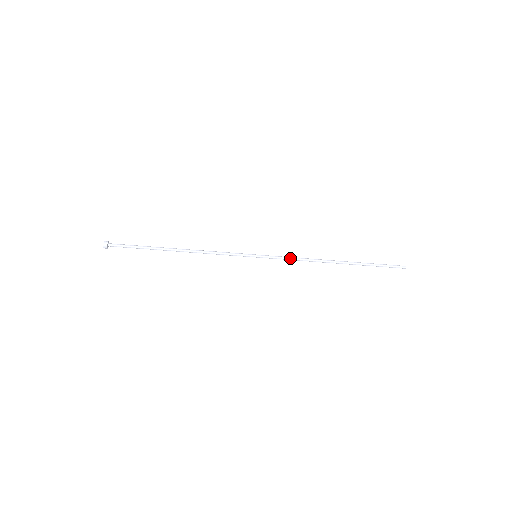
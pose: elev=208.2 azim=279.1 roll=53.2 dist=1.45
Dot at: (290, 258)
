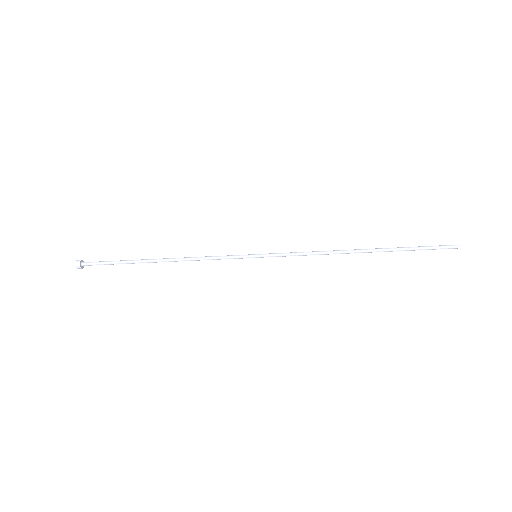
Dot at: (299, 255)
